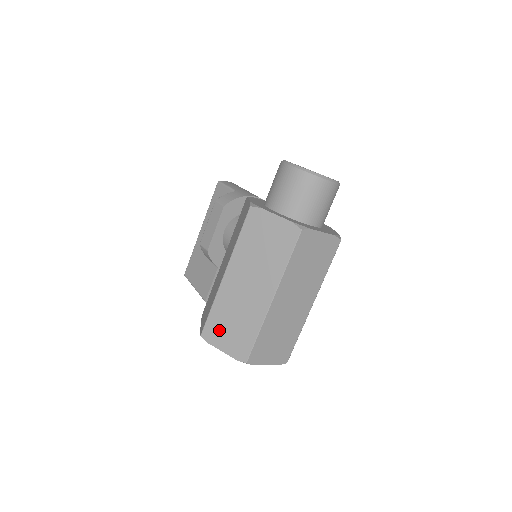
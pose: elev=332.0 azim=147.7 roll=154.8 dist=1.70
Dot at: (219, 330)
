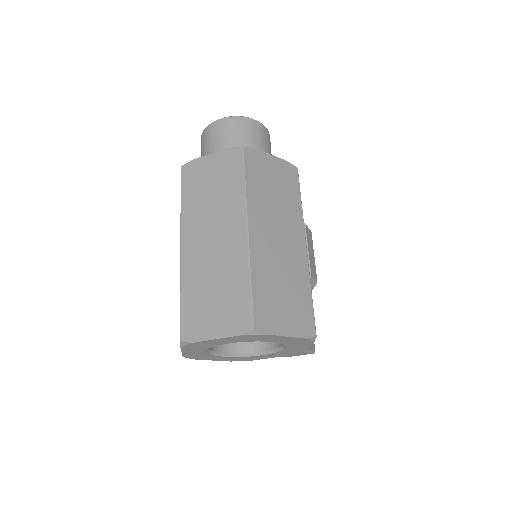
Dot at: occluded
